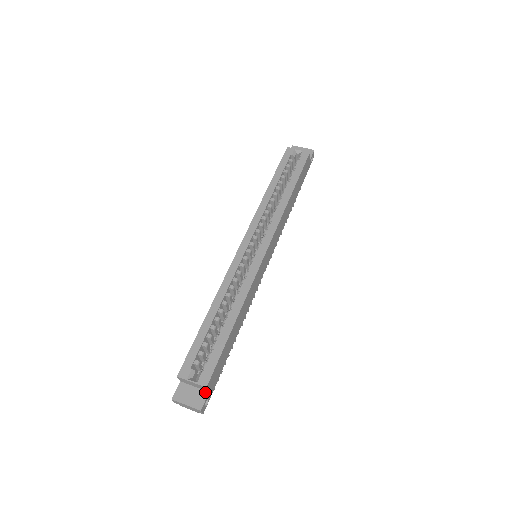
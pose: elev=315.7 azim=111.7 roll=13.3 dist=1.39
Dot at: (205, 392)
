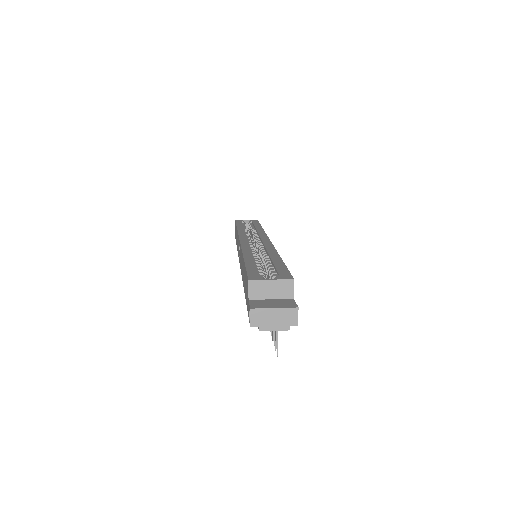
Dot at: (289, 299)
